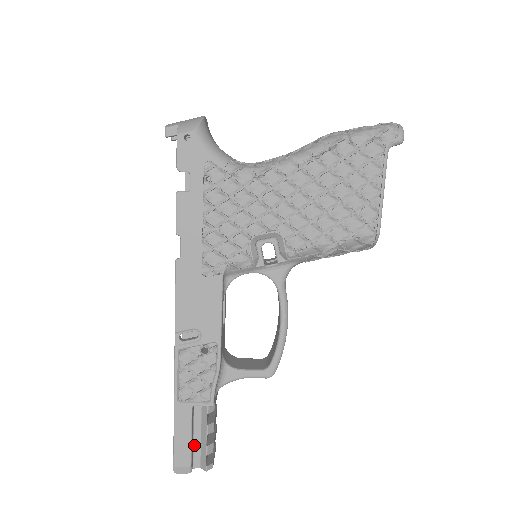
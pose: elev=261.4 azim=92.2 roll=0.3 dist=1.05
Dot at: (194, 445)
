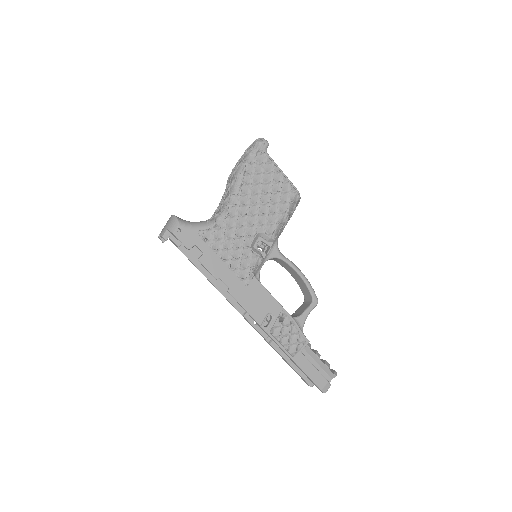
Dot at: (319, 371)
